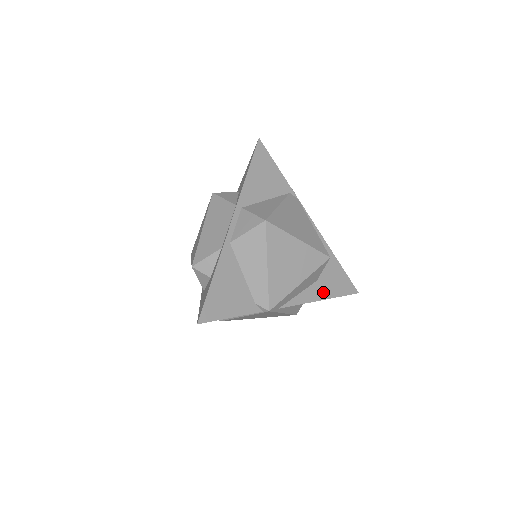
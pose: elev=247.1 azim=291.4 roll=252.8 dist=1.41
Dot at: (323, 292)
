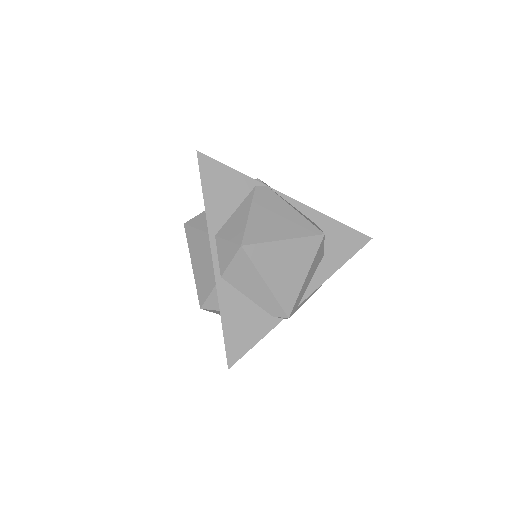
Dot at: (335, 262)
